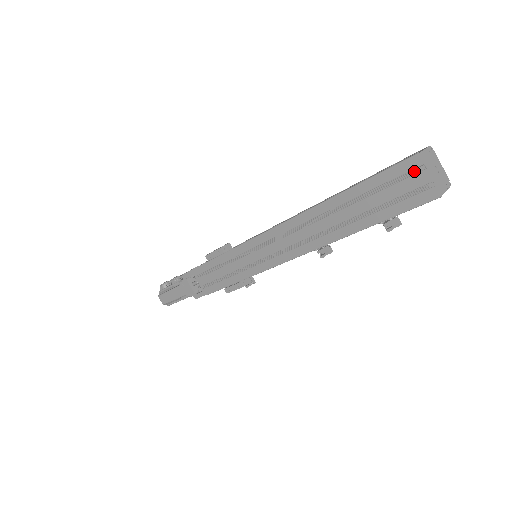
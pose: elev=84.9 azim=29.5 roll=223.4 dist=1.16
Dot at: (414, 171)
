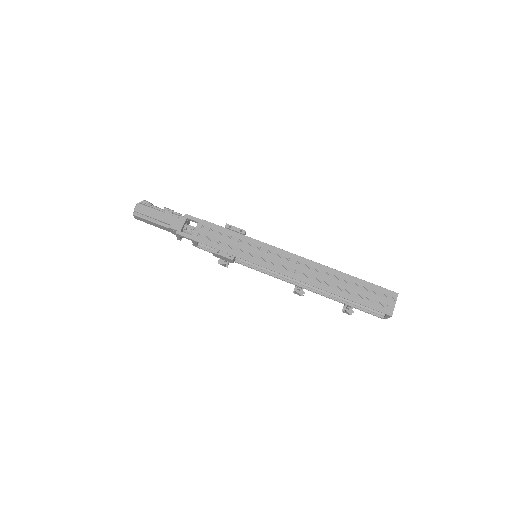
Dot at: (391, 298)
